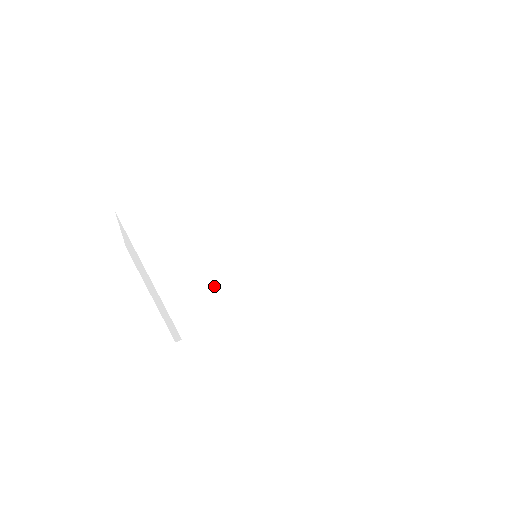
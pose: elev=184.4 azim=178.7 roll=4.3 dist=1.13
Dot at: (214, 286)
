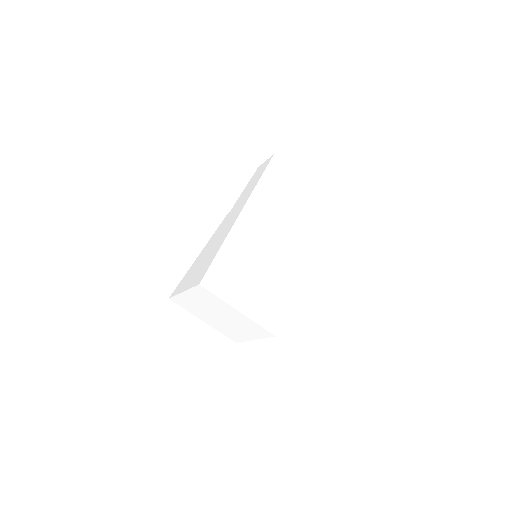
Dot at: (206, 263)
